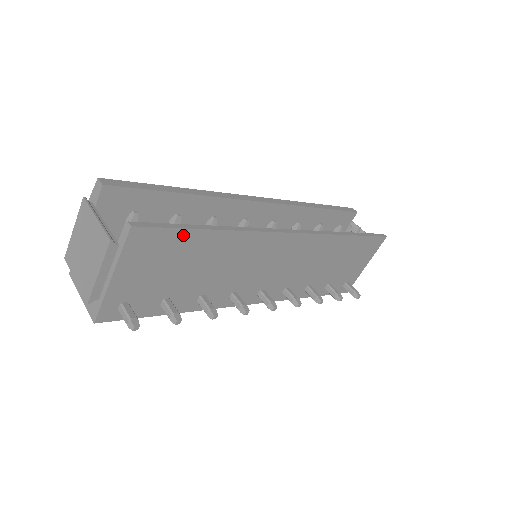
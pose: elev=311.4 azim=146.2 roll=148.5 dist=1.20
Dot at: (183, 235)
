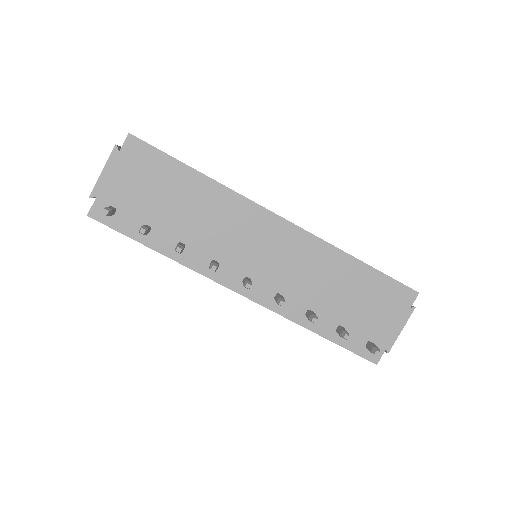
Dot at: (168, 162)
